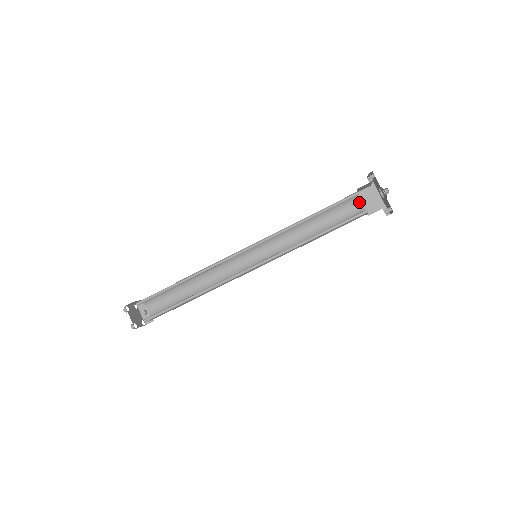
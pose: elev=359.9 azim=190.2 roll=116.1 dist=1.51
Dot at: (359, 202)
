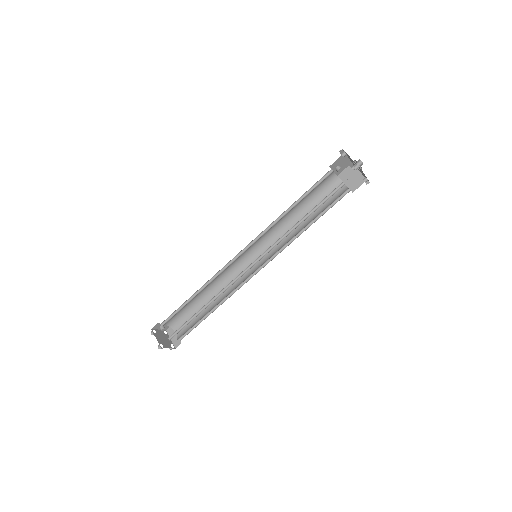
Dot at: (332, 173)
